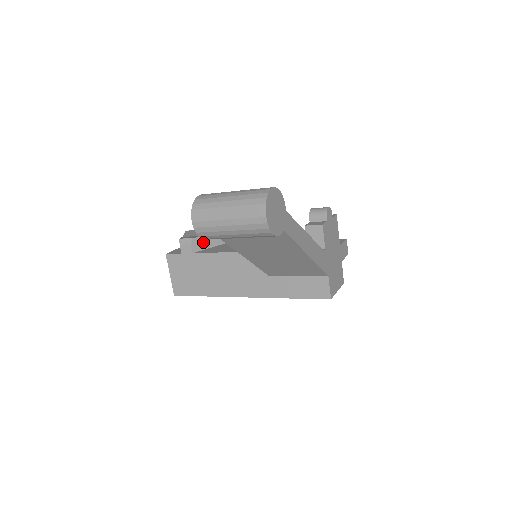
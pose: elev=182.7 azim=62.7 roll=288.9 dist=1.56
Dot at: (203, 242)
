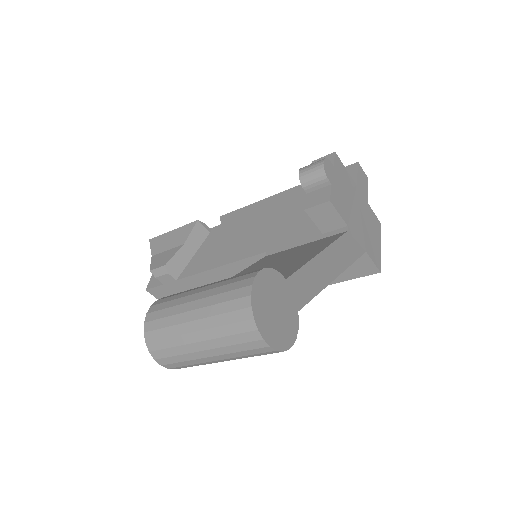
Dot at: (180, 259)
